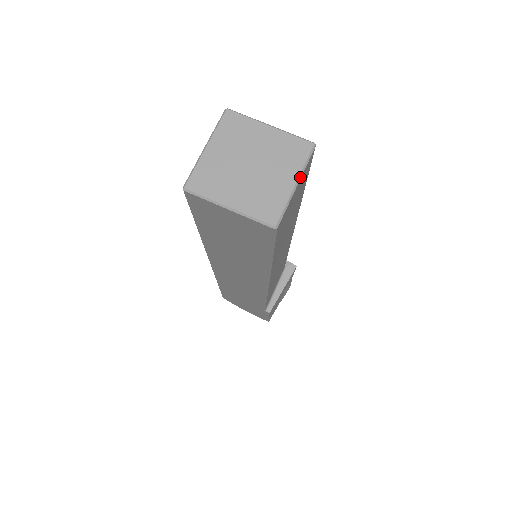
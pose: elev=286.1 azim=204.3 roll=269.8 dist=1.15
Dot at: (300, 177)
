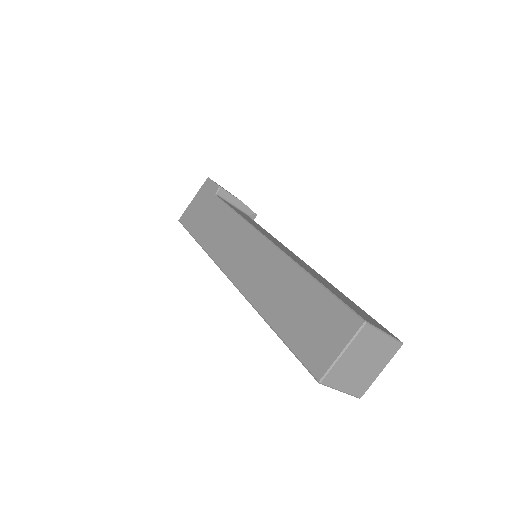
Dot at: (385, 366)
